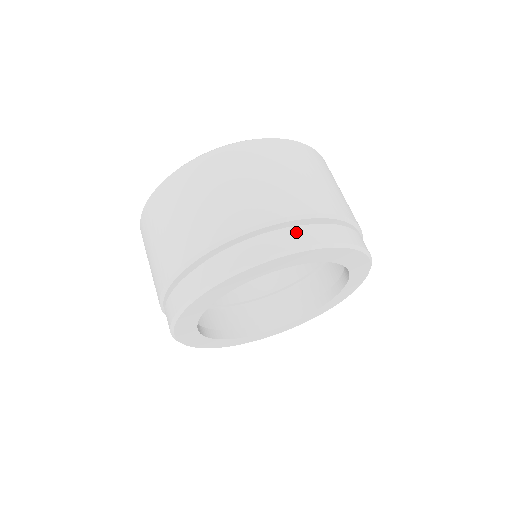
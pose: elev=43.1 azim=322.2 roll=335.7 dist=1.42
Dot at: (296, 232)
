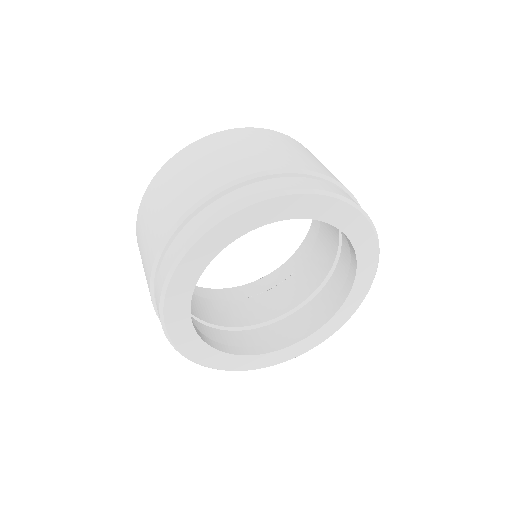
Dot at: (350, 197)
